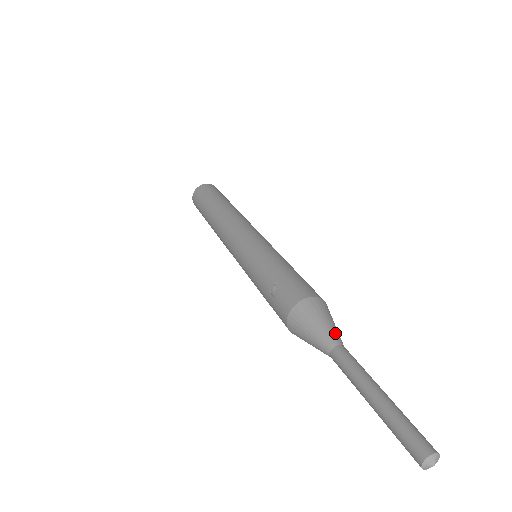
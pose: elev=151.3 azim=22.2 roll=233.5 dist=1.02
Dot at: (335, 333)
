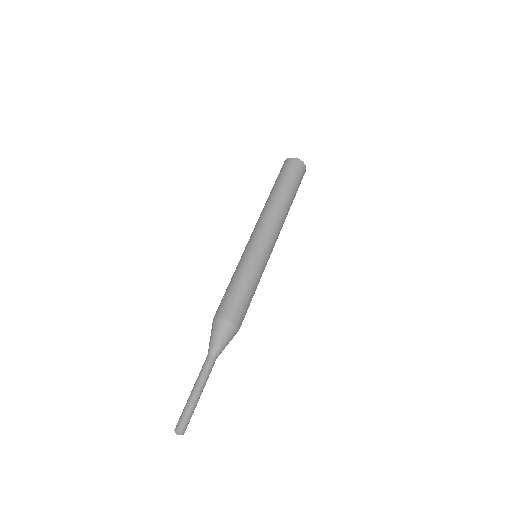
Dot at: (218, 349)
